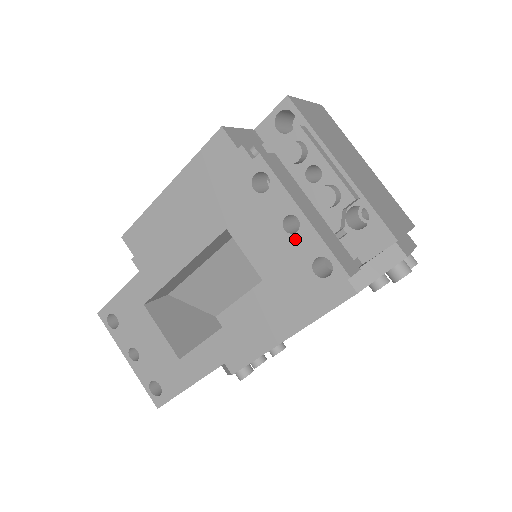
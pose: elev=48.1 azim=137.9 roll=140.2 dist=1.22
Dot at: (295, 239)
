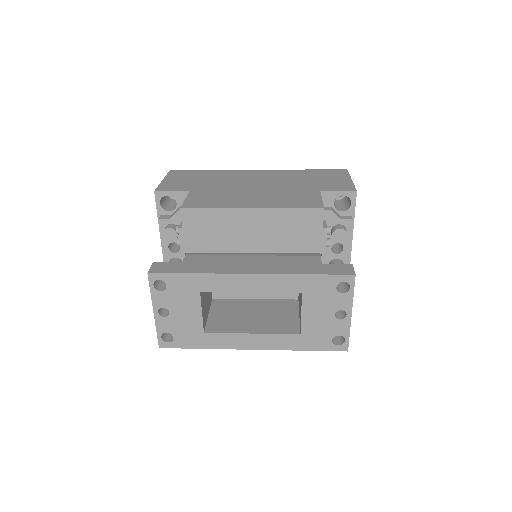
Dot at: (337, 322)
